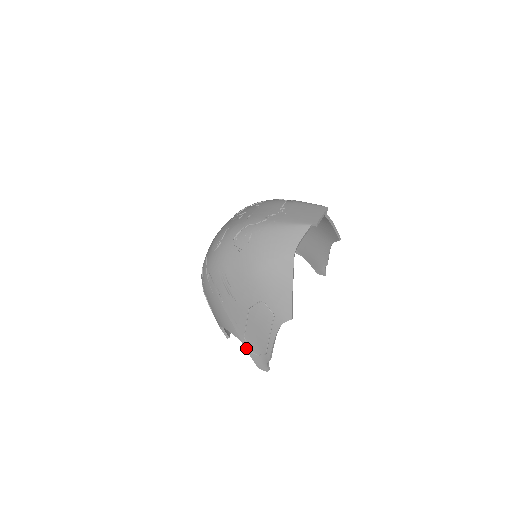
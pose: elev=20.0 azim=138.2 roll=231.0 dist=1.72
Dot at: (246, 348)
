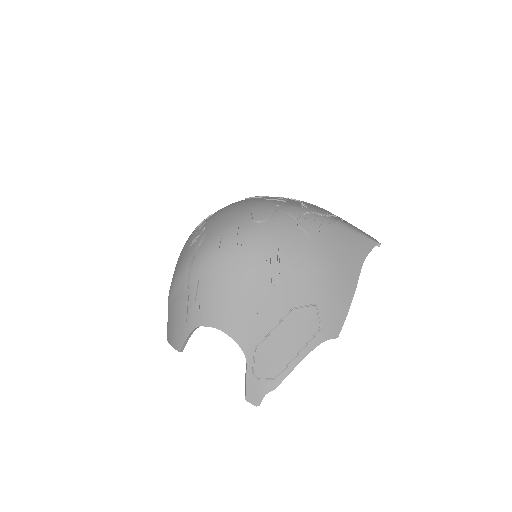
Dot at: (247, 366)
